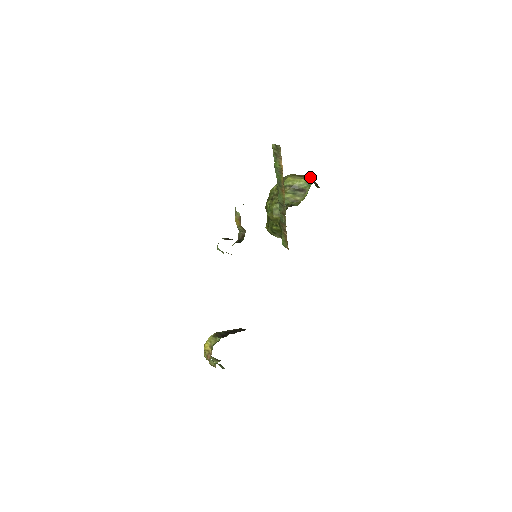
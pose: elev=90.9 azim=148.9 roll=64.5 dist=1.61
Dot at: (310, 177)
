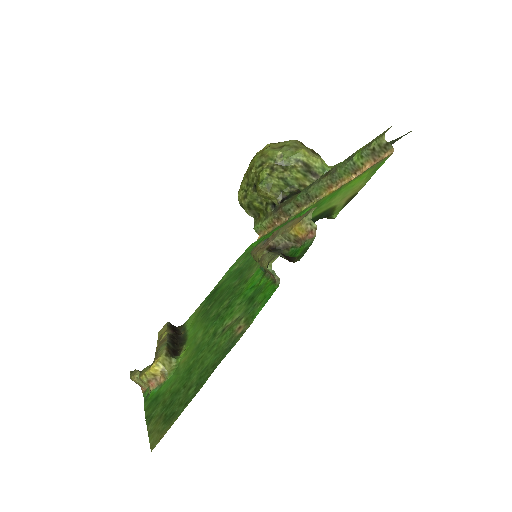
Dot at: occluded
